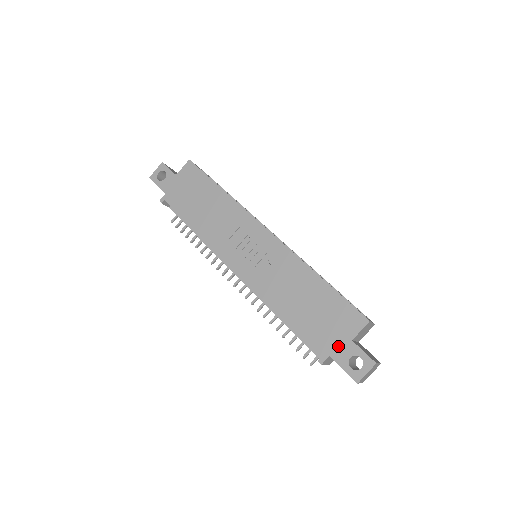
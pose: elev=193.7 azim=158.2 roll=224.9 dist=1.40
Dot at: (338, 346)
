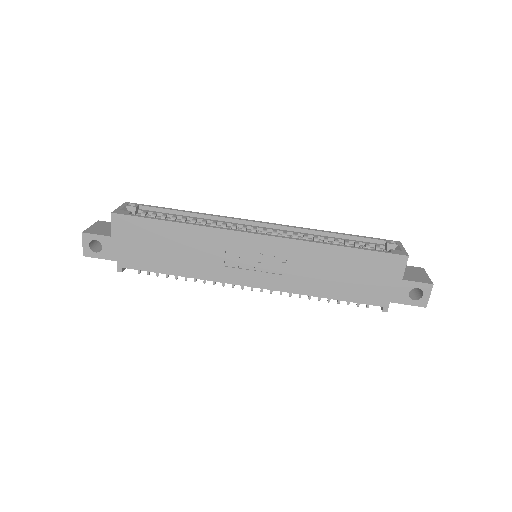
Dot at: (393, 291)
